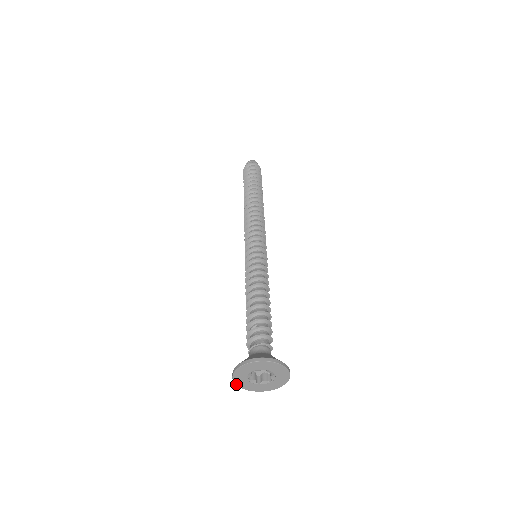
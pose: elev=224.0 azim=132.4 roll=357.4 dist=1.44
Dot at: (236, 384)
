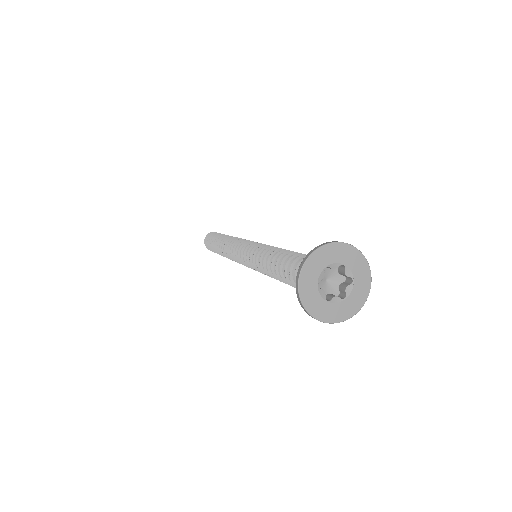
Dot at: (299, 294)
